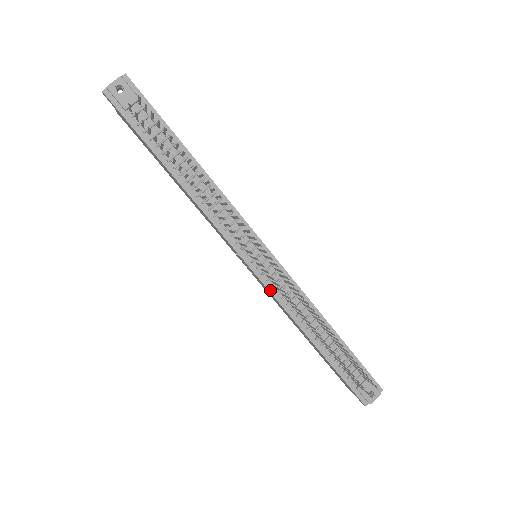
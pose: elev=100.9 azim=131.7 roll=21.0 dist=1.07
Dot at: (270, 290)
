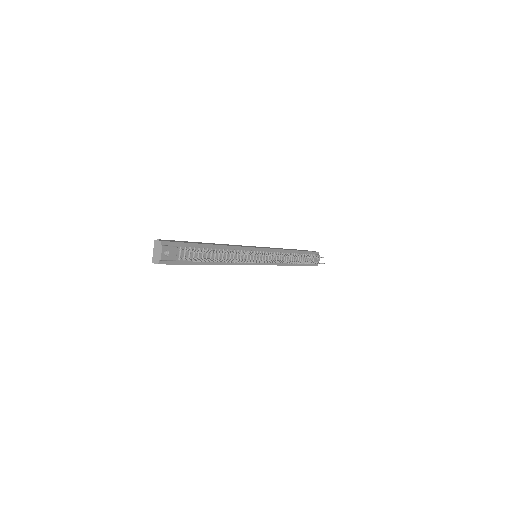
Dot at: occluded
